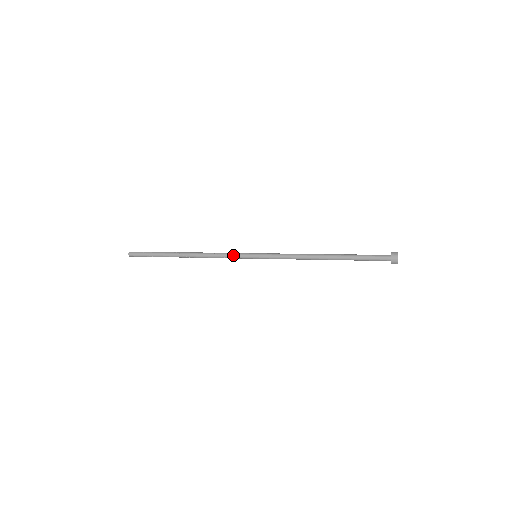
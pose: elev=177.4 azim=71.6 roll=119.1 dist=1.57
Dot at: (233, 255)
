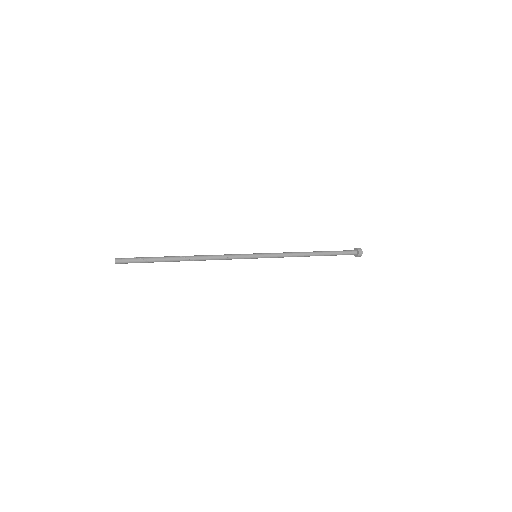
Dot at: (236, 255)
